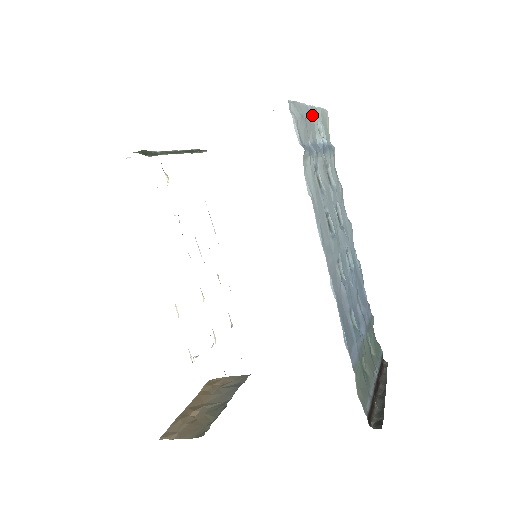
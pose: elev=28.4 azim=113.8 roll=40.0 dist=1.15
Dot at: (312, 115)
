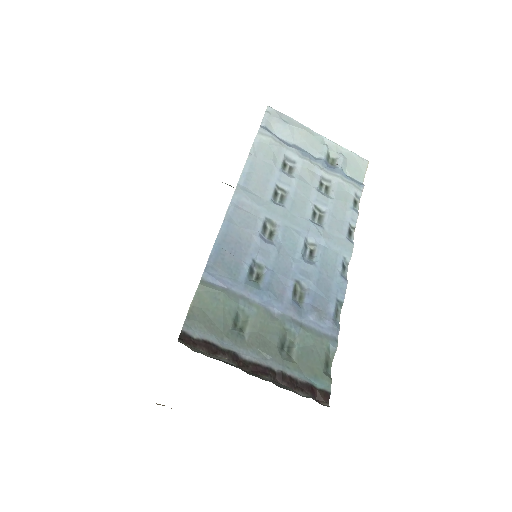
Dot at: (319, 140)
